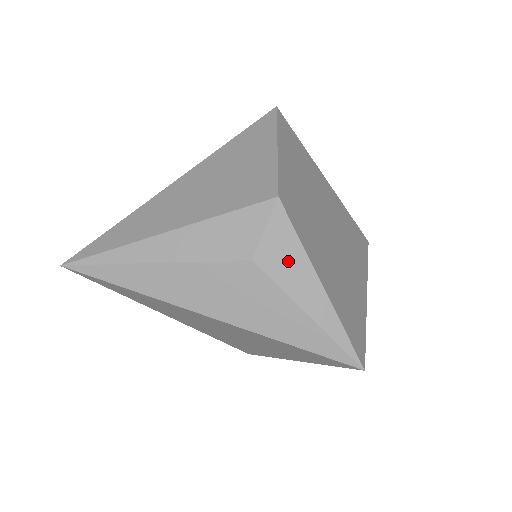
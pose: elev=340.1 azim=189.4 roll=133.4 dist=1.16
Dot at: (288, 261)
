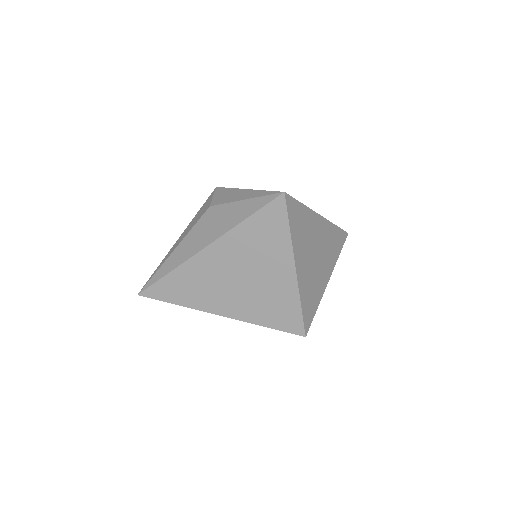
Dot at: (227, 195)
